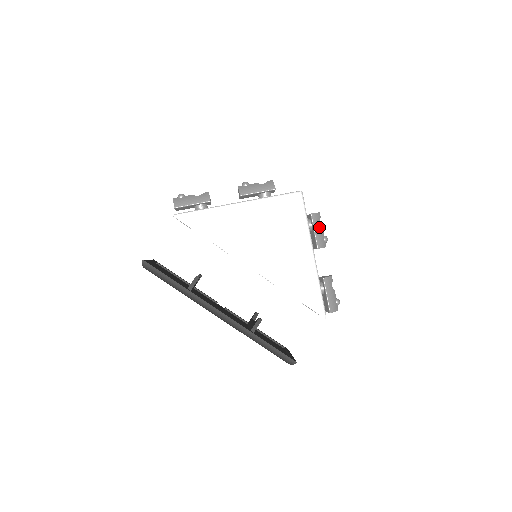
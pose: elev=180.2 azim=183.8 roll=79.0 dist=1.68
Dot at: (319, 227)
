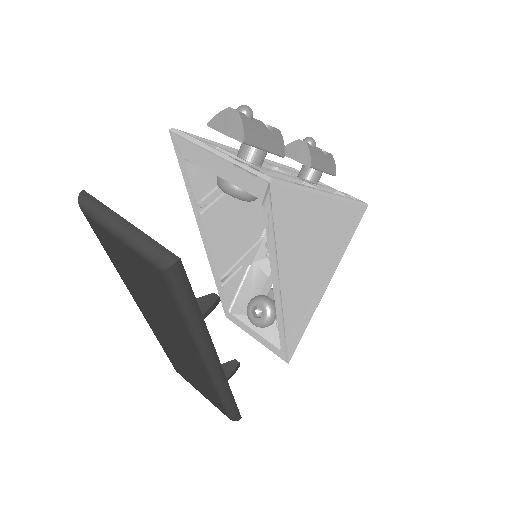
Dot at: occluded
